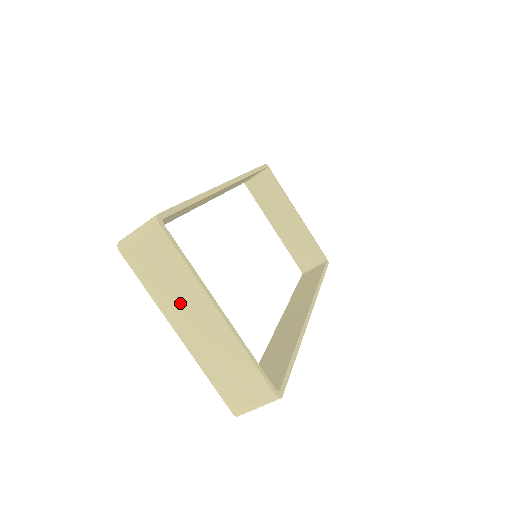
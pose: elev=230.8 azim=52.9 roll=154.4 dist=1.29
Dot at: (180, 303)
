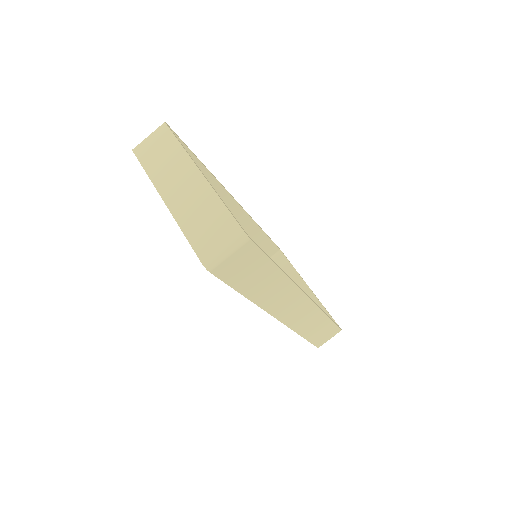
Dot at: (170, 174)
